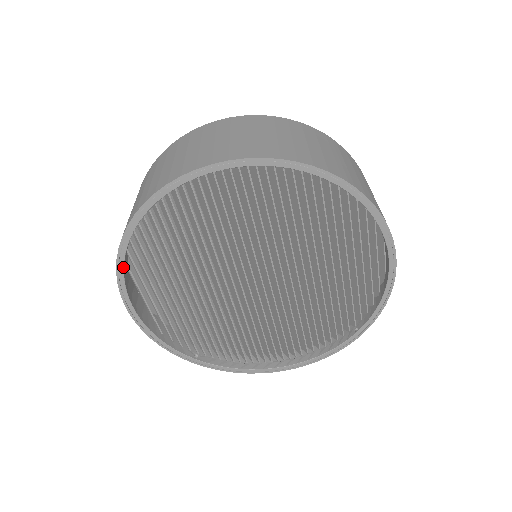
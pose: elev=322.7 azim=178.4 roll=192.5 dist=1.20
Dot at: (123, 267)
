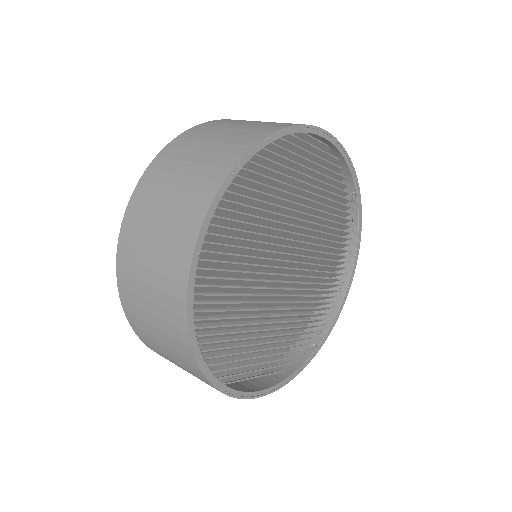
Dot at: (230, 389)
